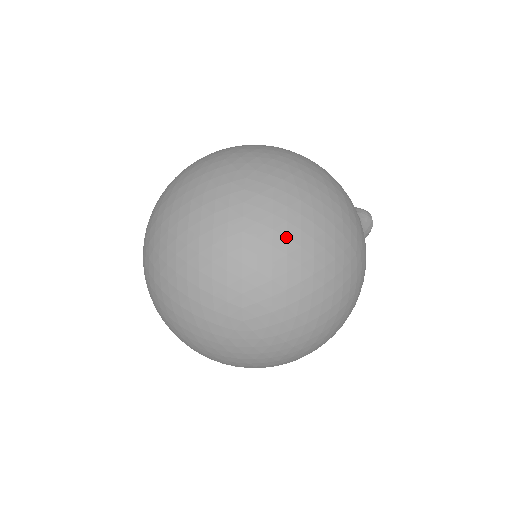
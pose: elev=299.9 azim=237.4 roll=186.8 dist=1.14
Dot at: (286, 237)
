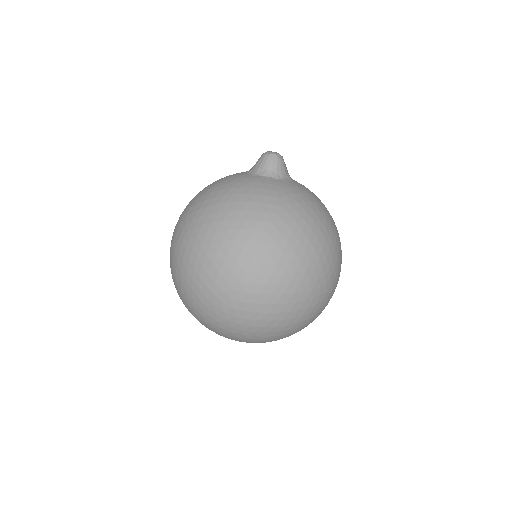
Dot at: occluded
